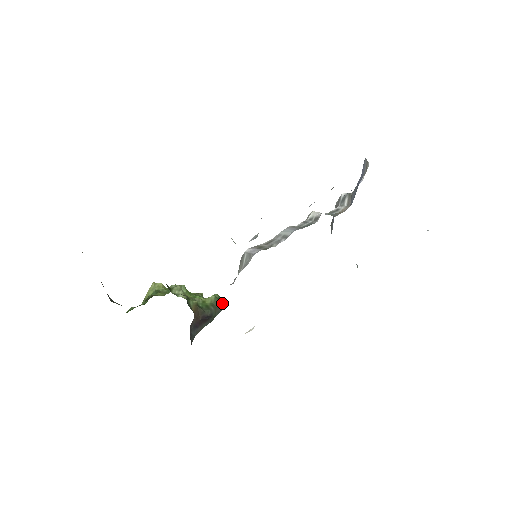
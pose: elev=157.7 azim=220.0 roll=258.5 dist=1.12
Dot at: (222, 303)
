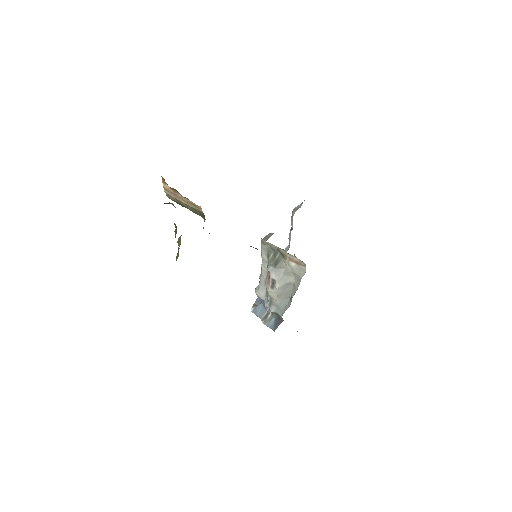
Dot at: occluded
